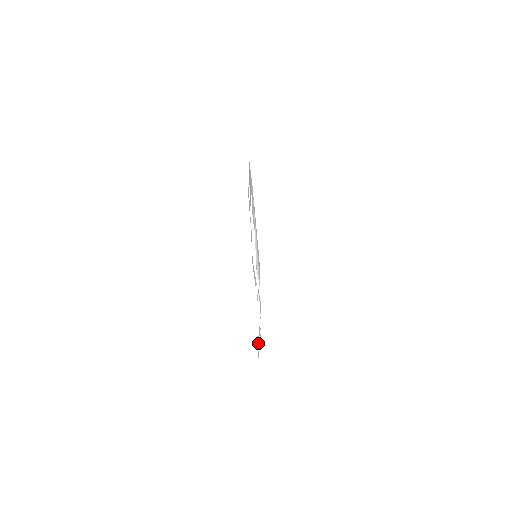
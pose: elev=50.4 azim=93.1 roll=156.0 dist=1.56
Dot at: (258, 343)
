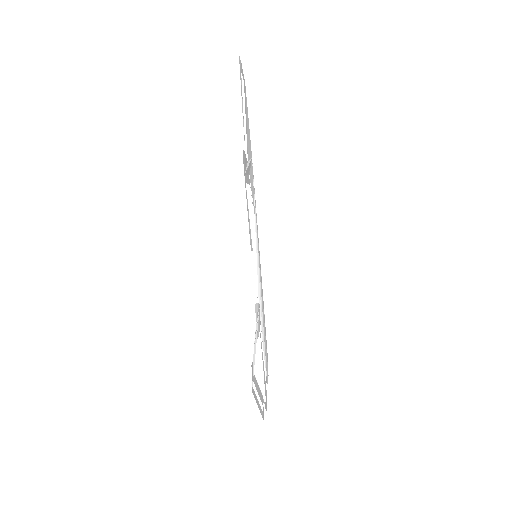
Dot at: occluded
